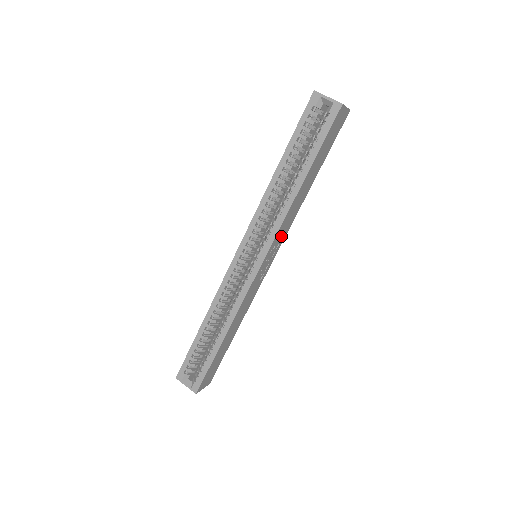
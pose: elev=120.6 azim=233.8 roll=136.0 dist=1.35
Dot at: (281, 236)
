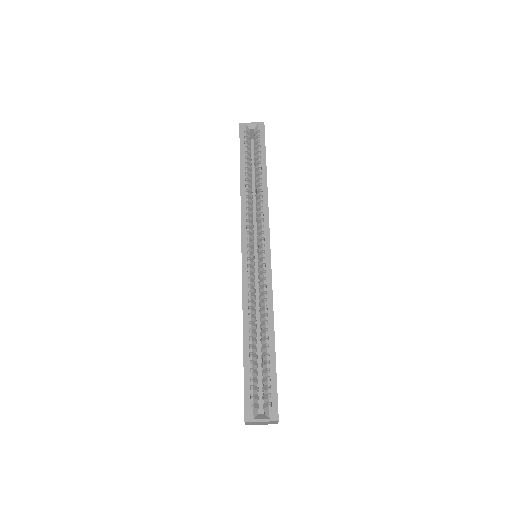
Dot at: occluded
